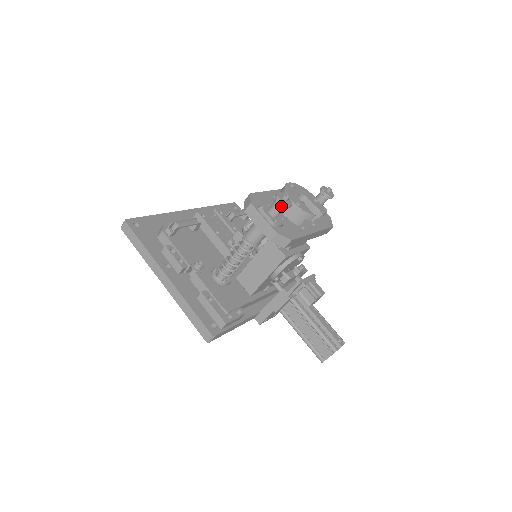
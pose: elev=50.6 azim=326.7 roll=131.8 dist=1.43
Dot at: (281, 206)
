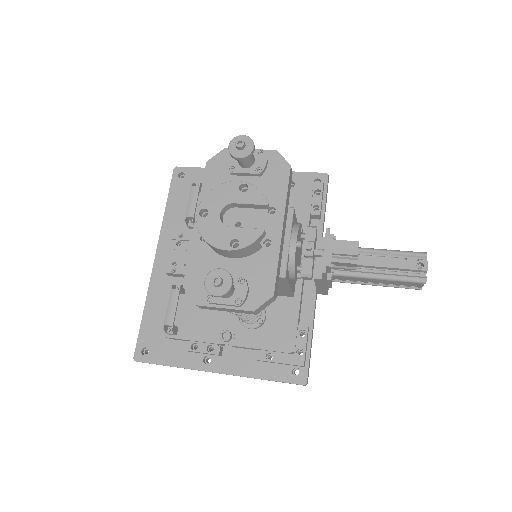
Dot at: (224, 292)
